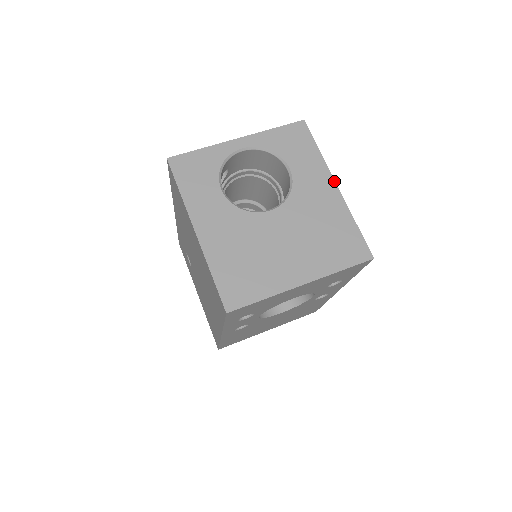
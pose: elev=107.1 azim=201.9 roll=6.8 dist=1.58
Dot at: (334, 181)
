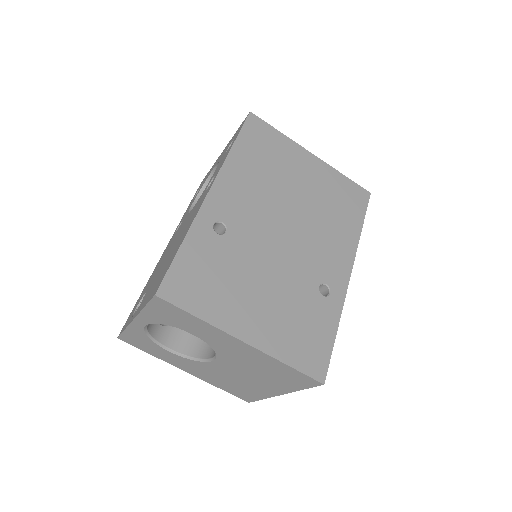
Dot at: (237, 340)
